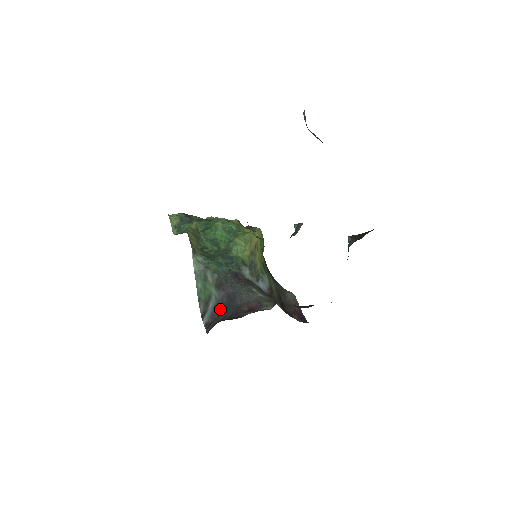
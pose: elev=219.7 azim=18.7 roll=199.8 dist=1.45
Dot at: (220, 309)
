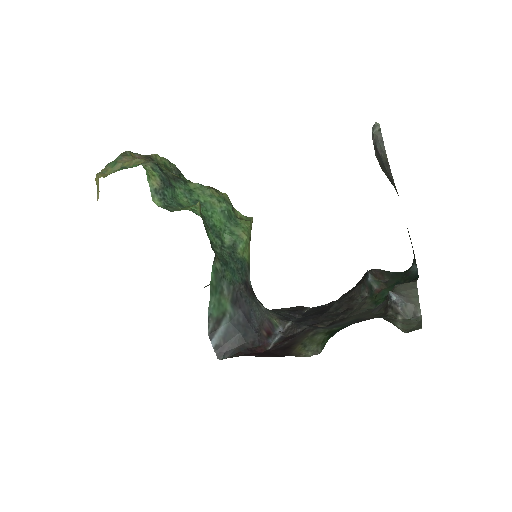
Dot at: (236, 331)
